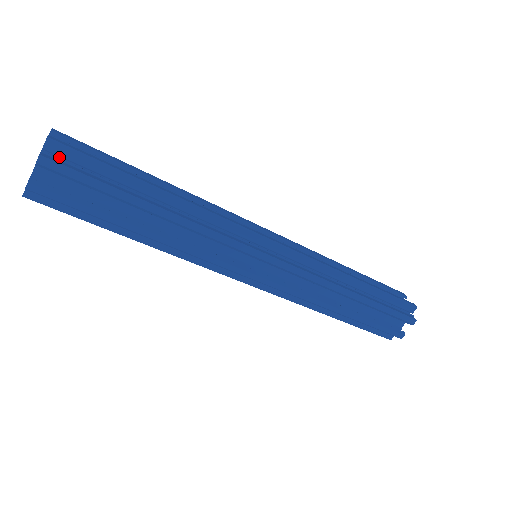
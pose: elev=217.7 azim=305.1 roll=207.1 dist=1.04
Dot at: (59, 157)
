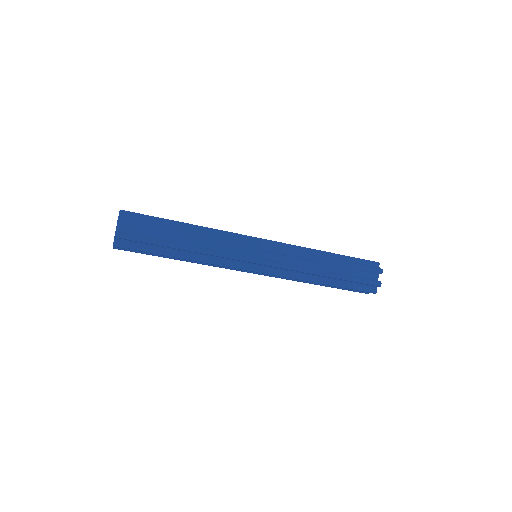
Dot at: occluded
